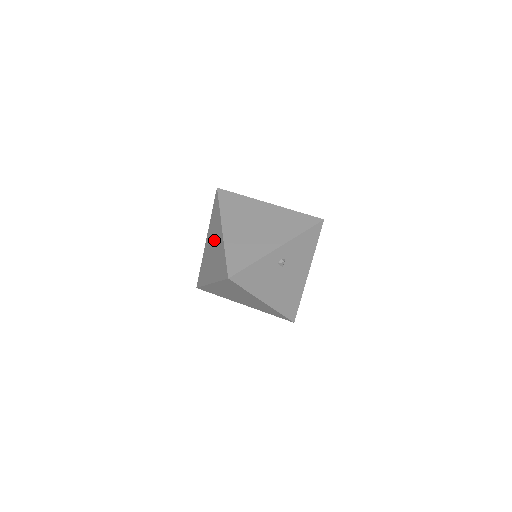
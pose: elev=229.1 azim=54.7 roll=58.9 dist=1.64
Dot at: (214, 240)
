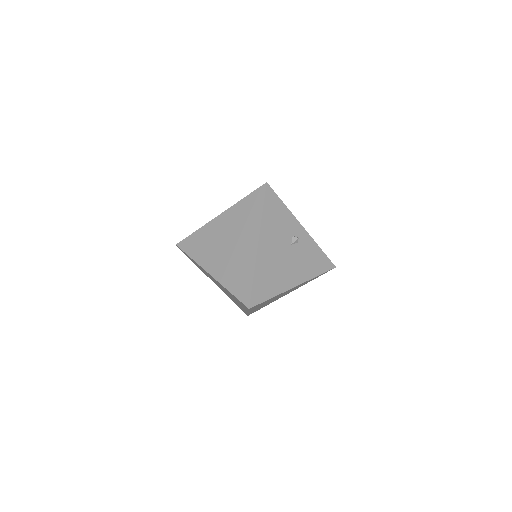
Dot at: occluded
